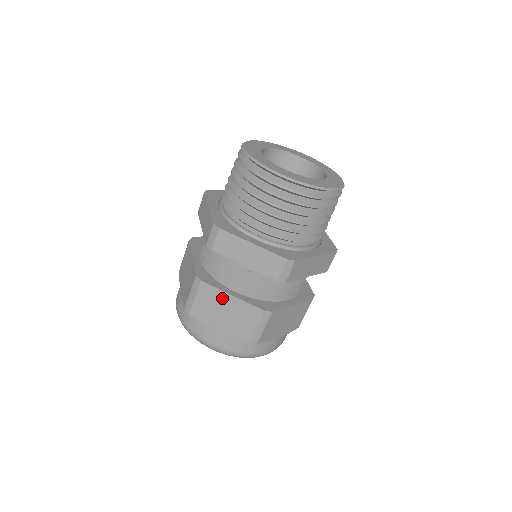
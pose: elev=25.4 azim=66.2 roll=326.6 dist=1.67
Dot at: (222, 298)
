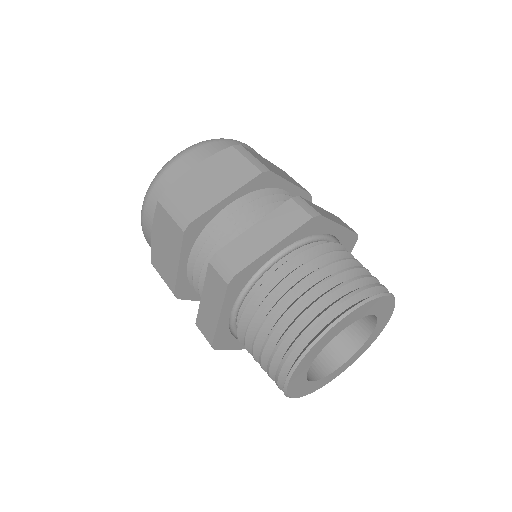
Dot at: occluded
